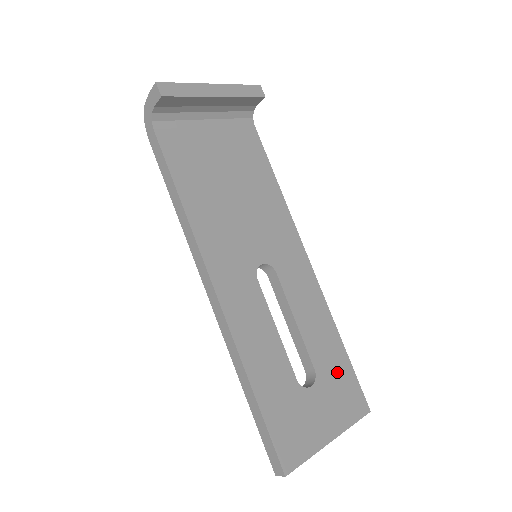
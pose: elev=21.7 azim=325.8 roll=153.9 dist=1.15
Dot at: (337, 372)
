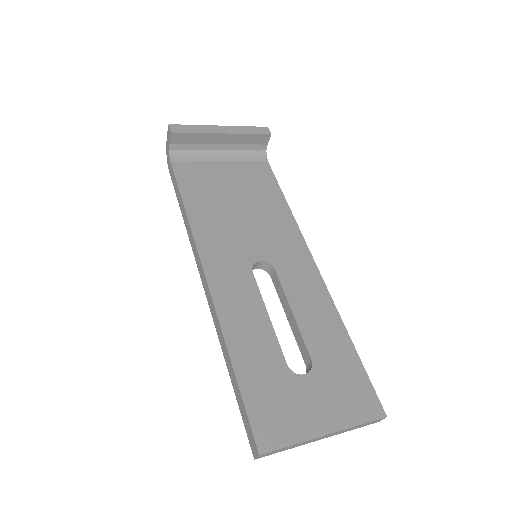
Dot at: (341, 367)
